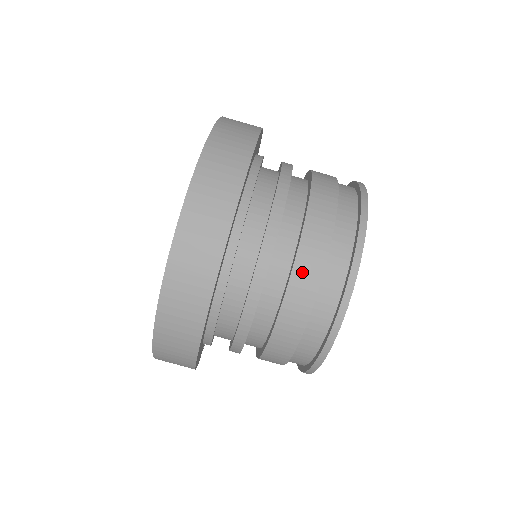
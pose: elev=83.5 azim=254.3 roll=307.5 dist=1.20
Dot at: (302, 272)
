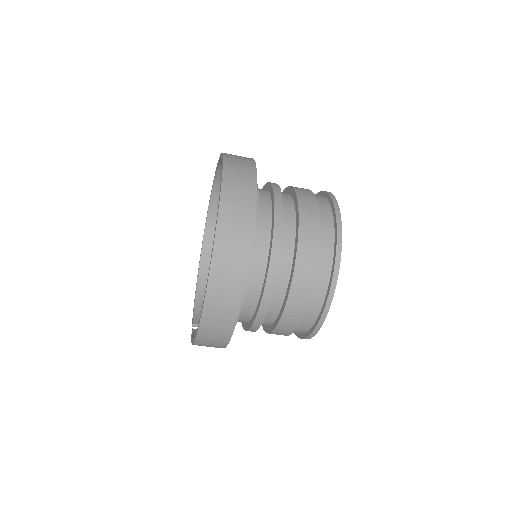
Dot at: (300, 274)
